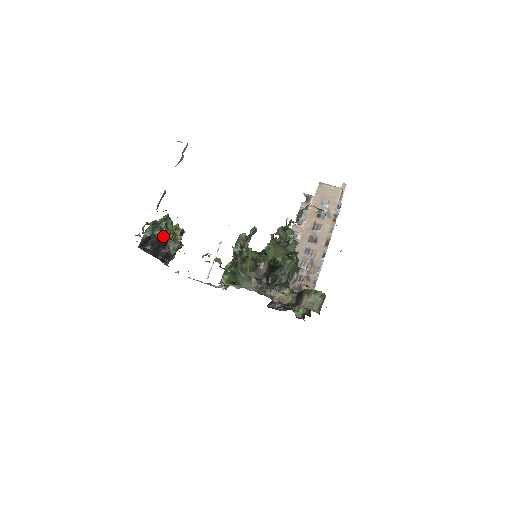
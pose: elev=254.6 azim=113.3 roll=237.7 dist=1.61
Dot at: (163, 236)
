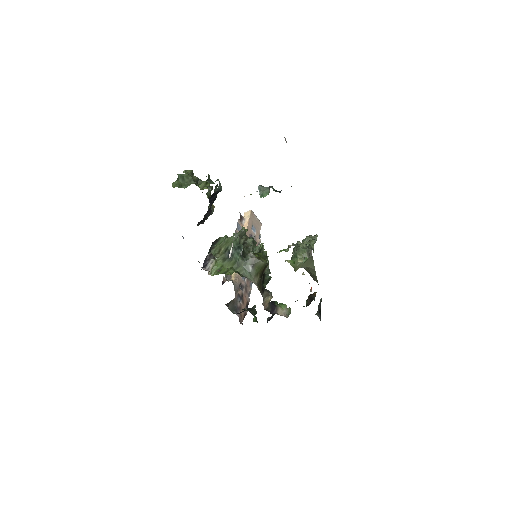
Dot at: (207, 195)
